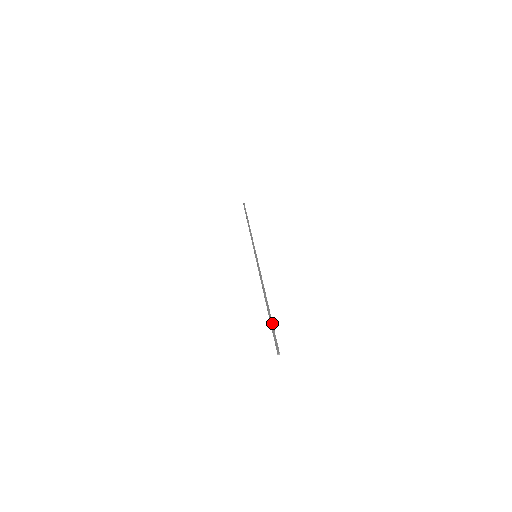
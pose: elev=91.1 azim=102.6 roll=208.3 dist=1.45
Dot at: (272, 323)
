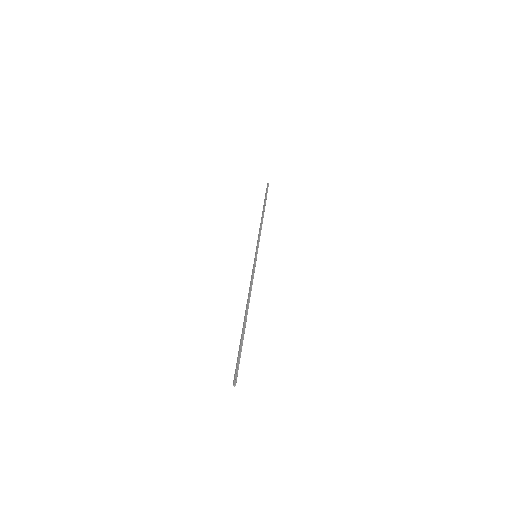
Dot at: occluded
